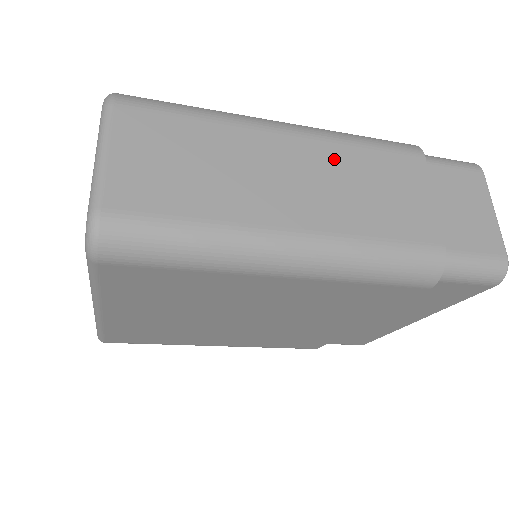
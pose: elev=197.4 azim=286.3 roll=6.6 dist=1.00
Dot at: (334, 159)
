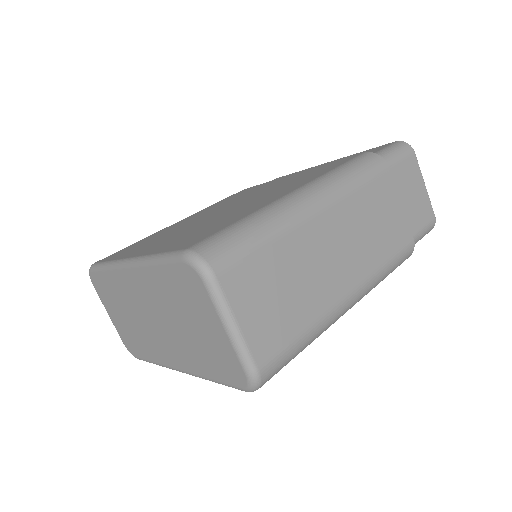
Dot at: (350, 214)
